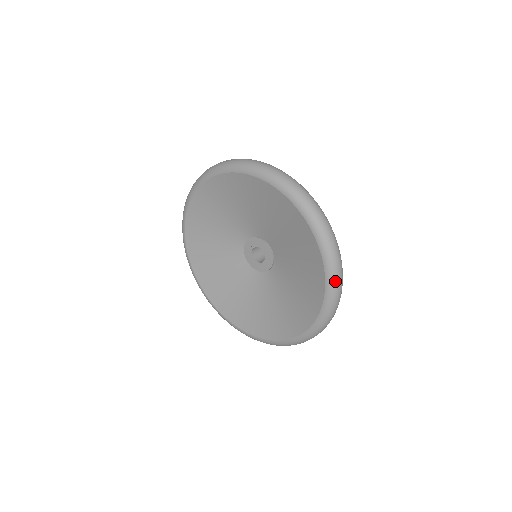
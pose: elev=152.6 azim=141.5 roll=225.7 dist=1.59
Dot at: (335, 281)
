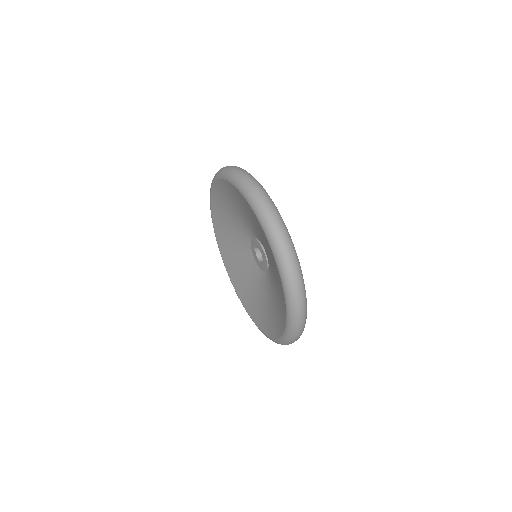
Dot at: (279, 251)
